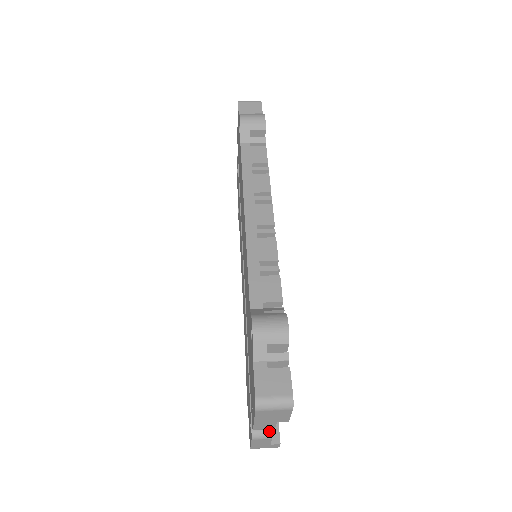
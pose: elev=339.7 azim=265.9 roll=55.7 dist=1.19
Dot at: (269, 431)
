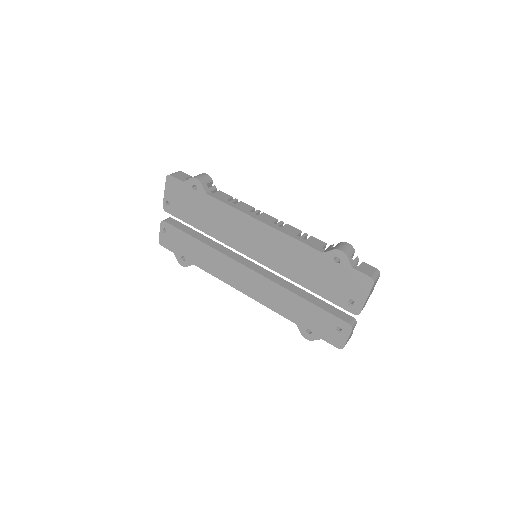
Dot at: (354, 320)
